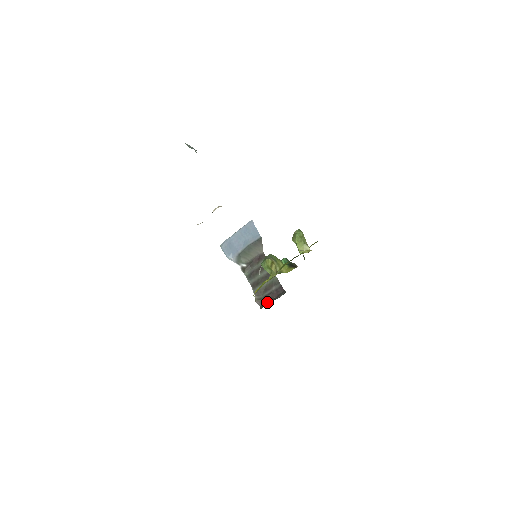
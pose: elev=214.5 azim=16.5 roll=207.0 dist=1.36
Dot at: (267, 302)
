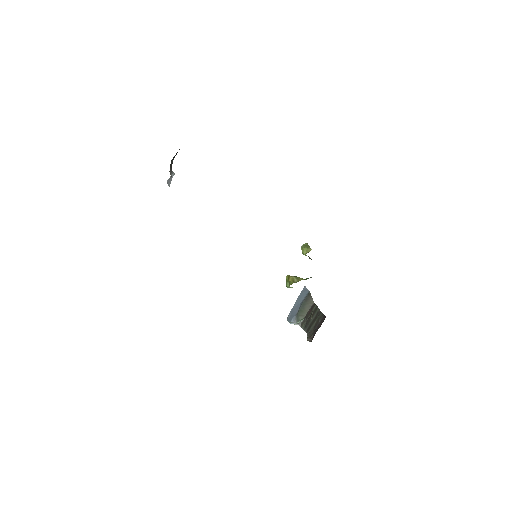
Dot at: occluded
